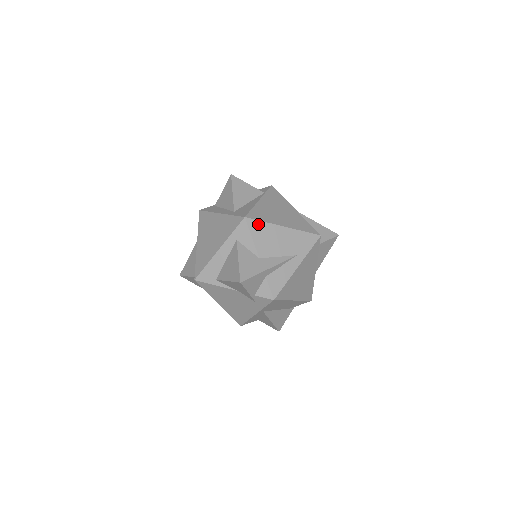
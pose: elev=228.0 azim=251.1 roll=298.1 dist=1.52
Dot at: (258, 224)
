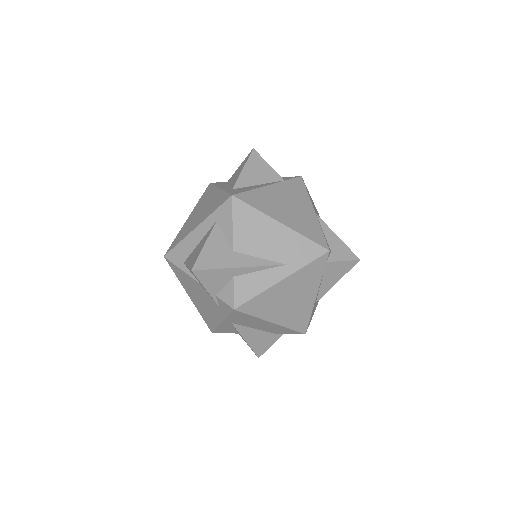
Dot at: (247, 209)
